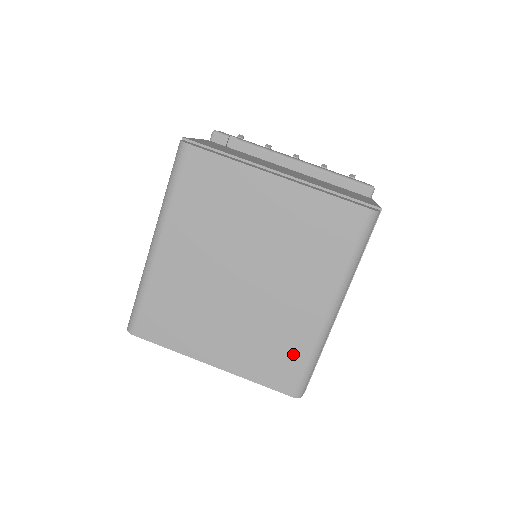
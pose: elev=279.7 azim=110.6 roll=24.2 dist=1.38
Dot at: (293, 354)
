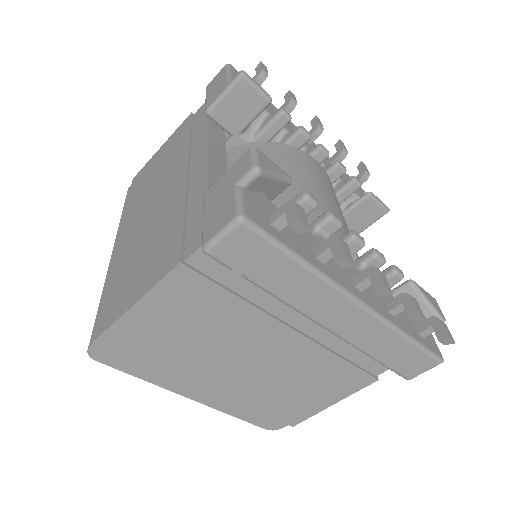
Dot at: occluded
